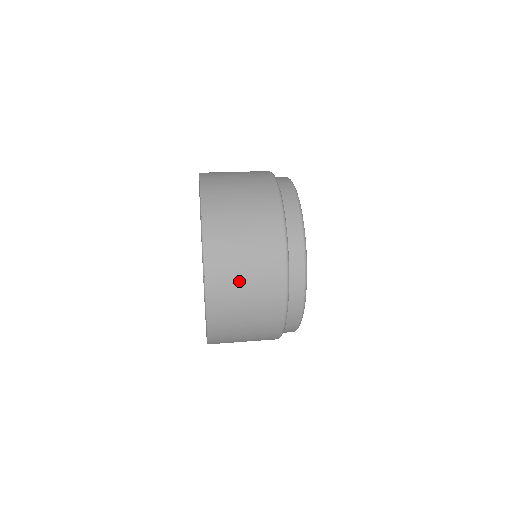
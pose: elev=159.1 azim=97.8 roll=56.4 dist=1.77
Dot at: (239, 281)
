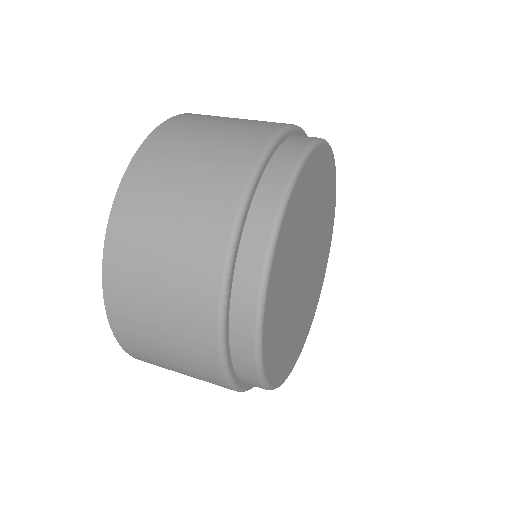
Dot at: (159, 215)
